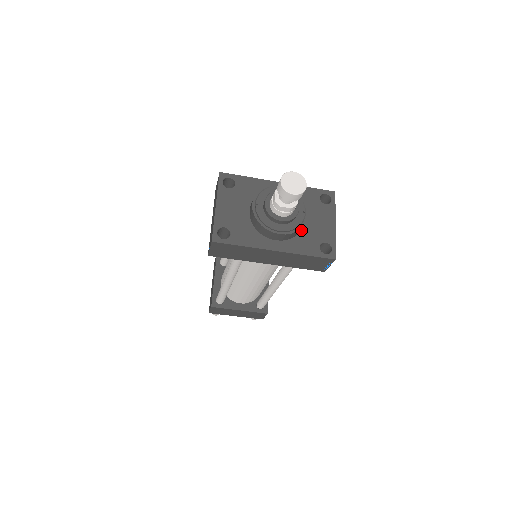
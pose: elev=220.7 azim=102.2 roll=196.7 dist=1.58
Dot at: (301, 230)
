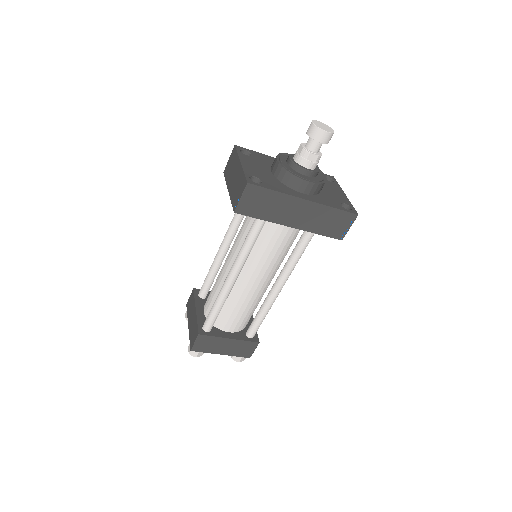
Dot at: (320, 192)
